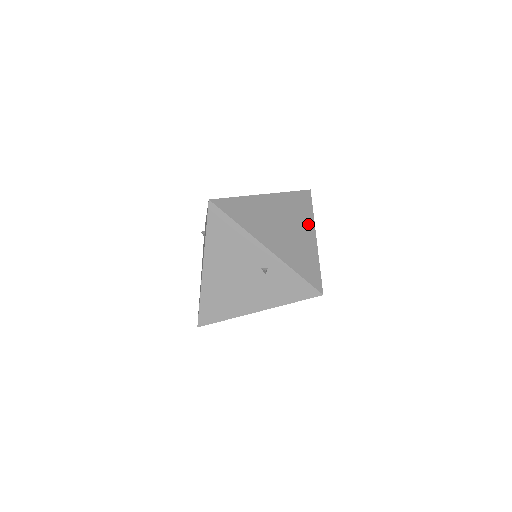
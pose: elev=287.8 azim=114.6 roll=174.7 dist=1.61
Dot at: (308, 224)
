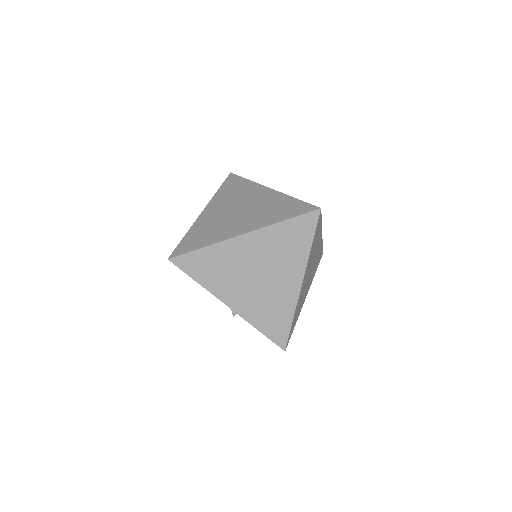
Dot at: (296, 267)
